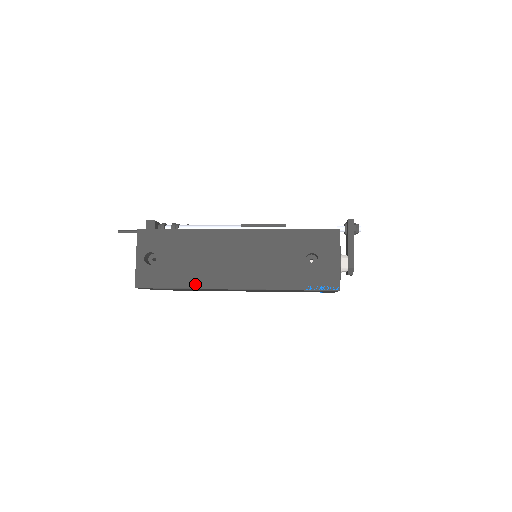
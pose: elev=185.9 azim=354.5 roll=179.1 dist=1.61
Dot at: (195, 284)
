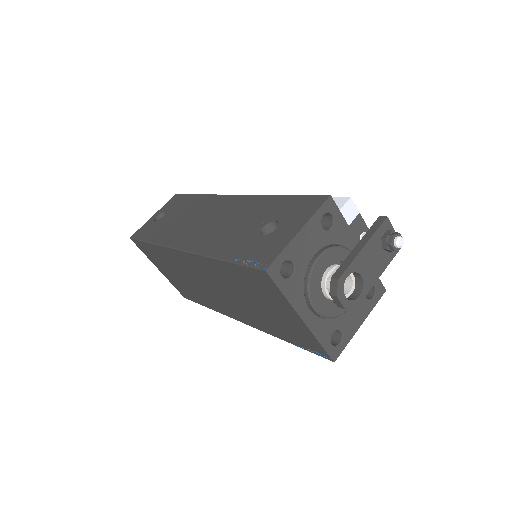
Dot at: (161, 240)
